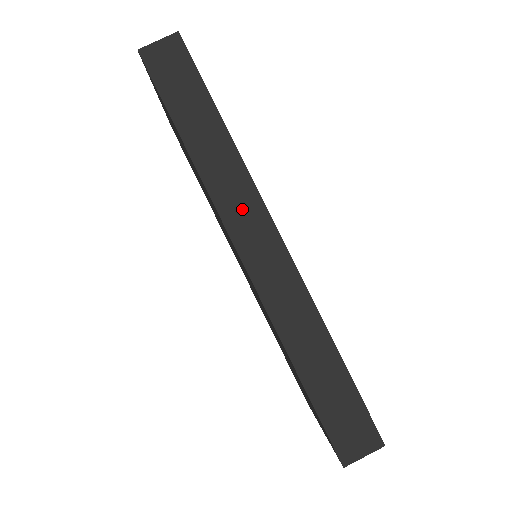
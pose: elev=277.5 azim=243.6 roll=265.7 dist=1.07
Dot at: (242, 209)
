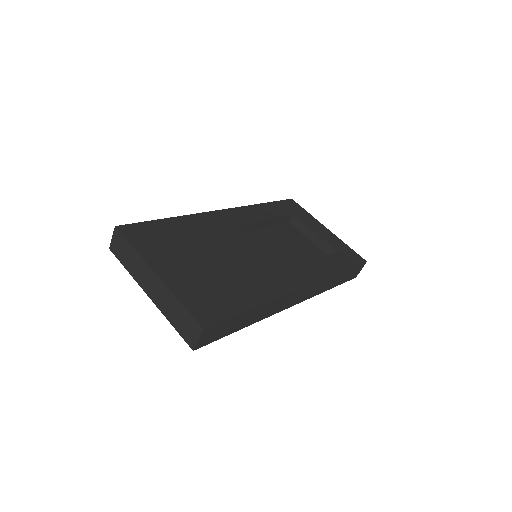
Dot at: (284, 303)
